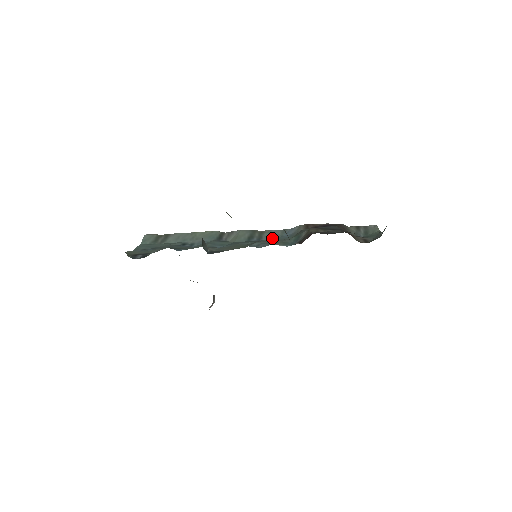
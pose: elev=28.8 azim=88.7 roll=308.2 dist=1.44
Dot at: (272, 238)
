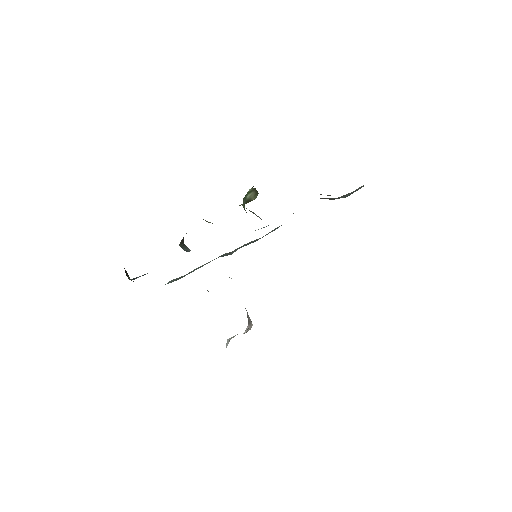
Dot at: occluded
